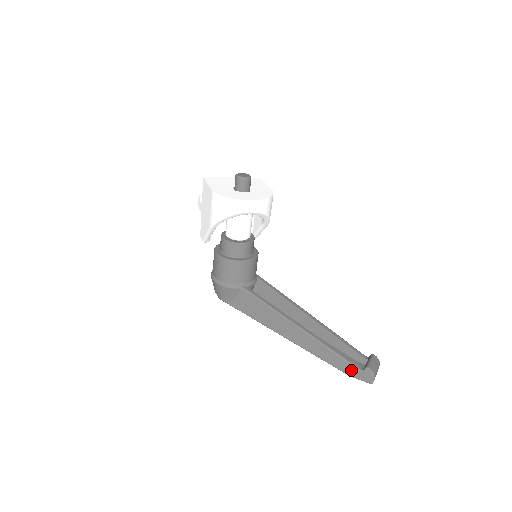
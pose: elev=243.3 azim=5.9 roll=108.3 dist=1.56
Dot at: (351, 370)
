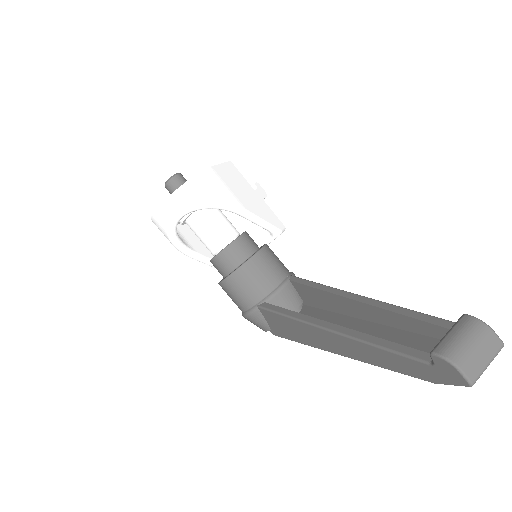
Dot at: (421, 370)
